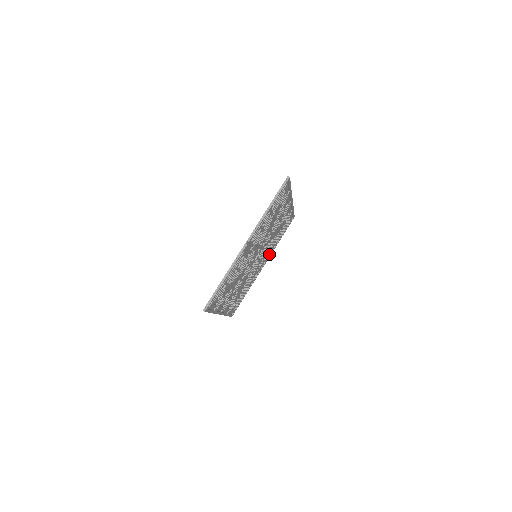
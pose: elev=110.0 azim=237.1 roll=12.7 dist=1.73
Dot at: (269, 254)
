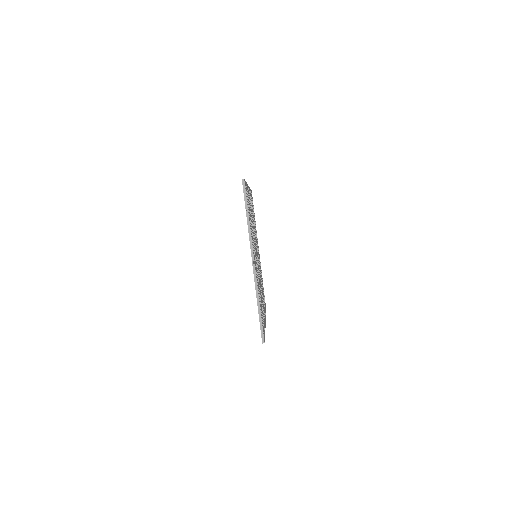
Dot at: occluded
